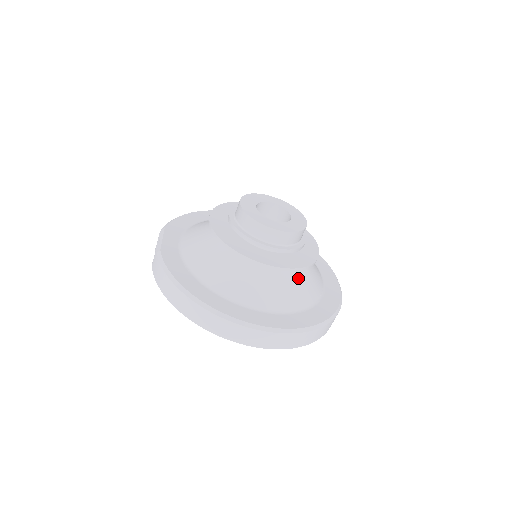
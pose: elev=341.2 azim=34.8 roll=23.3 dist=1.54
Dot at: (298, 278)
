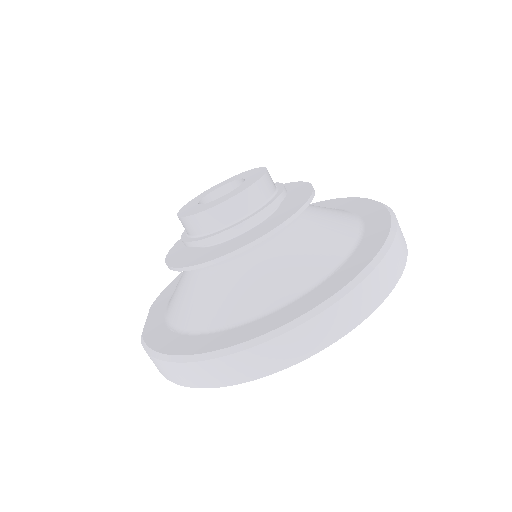
Dot at: (304, 236)
